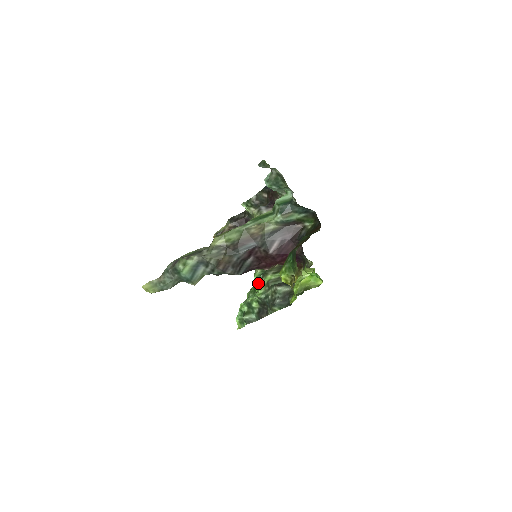
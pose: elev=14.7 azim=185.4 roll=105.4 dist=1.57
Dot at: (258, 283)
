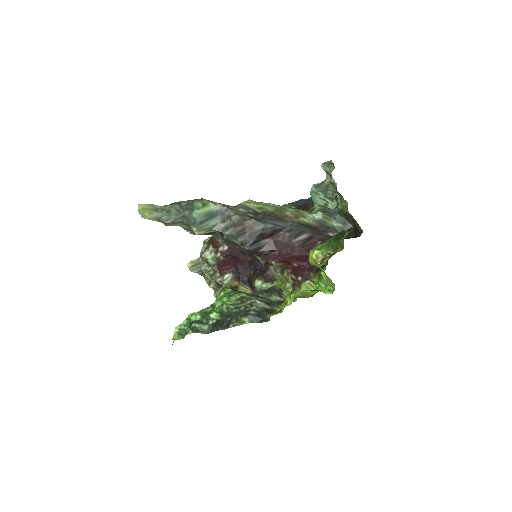
Dot at: (224, 299)
